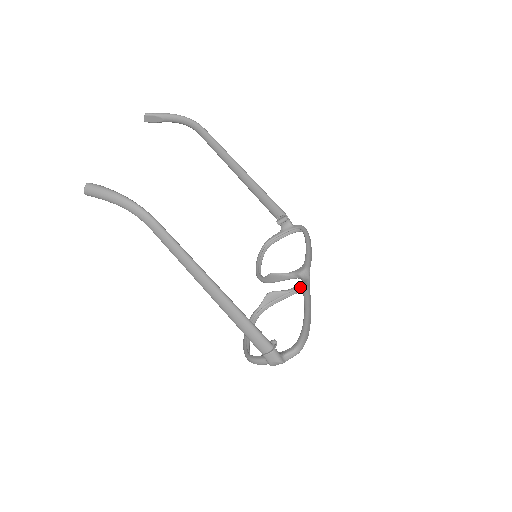
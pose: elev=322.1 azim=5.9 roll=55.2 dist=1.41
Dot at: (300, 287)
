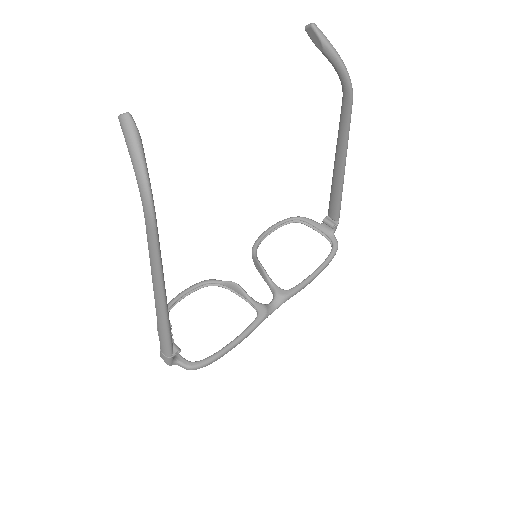
Dot at: (260, 311)
